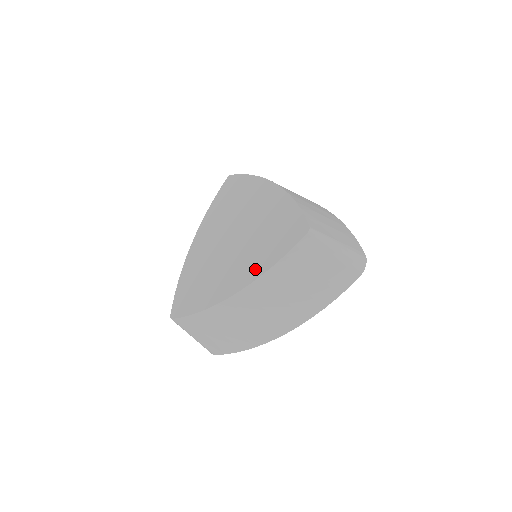
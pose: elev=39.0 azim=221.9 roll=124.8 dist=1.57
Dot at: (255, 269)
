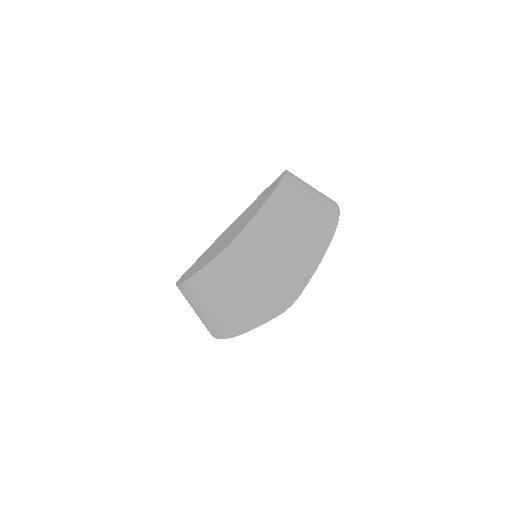
Dot at: (202, 265)
